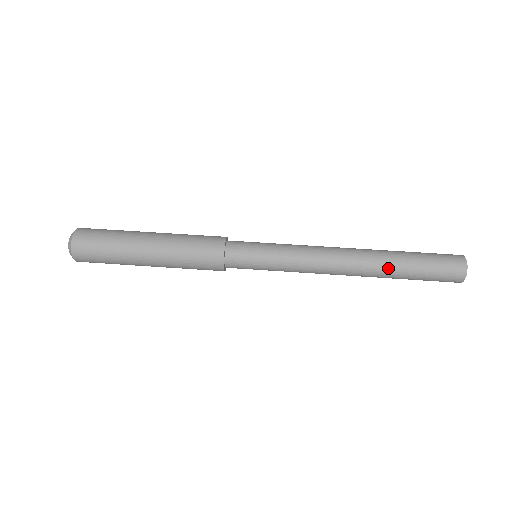
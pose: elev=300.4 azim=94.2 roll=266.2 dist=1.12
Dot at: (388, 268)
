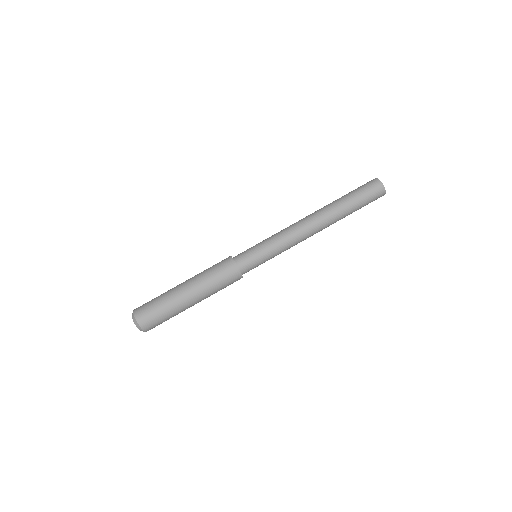
Dot at: occluded
